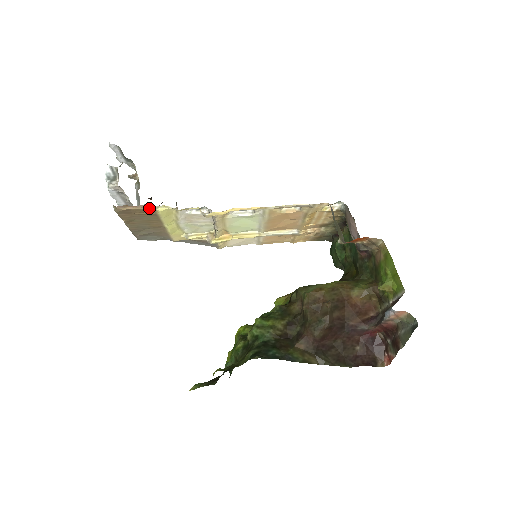
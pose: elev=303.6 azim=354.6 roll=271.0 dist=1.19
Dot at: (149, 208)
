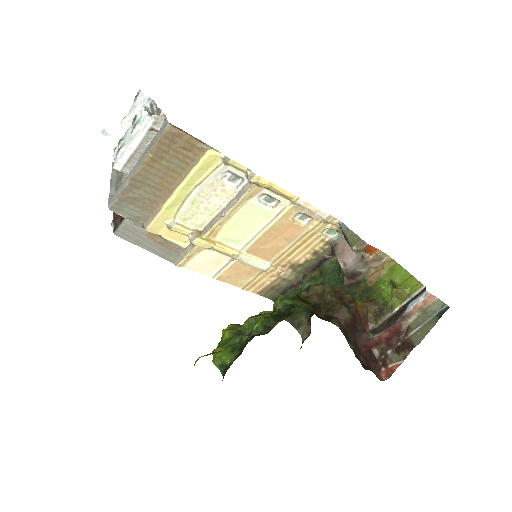
Dot at: (202, 145)
